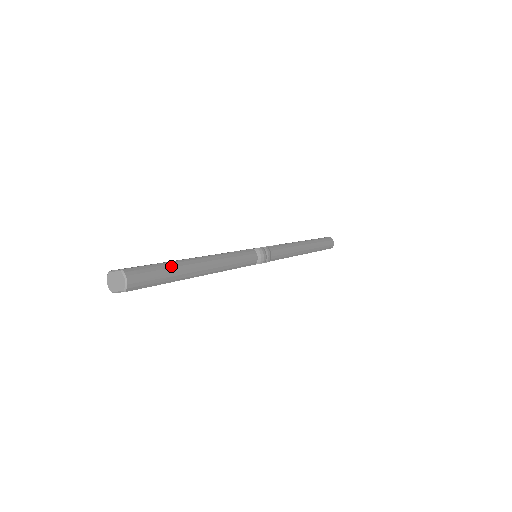
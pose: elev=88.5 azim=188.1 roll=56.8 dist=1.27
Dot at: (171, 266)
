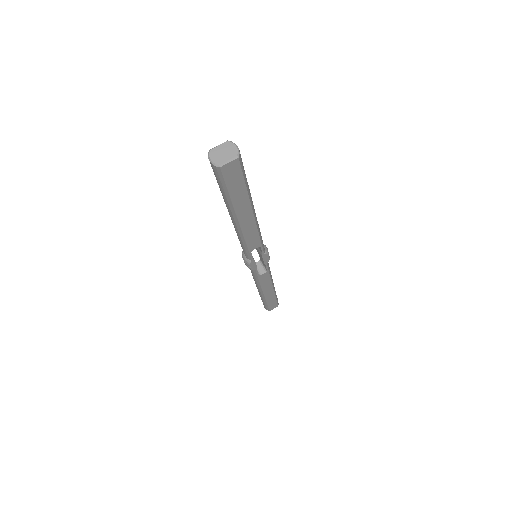
Dot at: occluded
